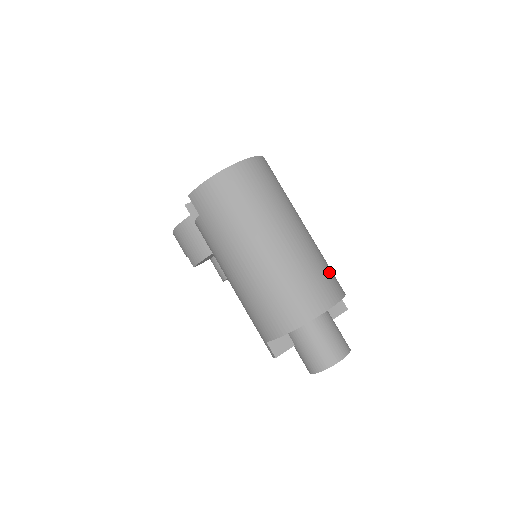
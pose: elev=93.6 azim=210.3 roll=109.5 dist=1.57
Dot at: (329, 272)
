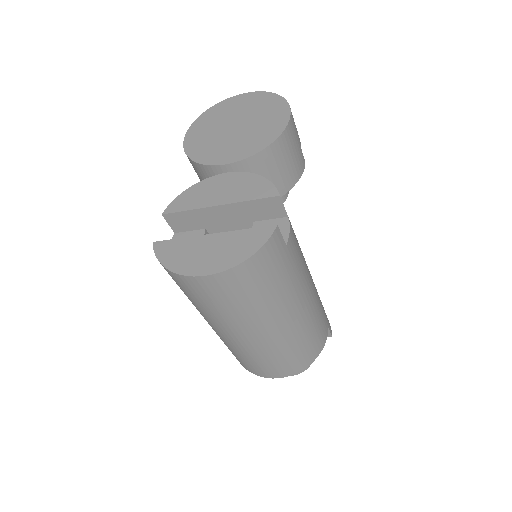
Dot at: (303, 350)
